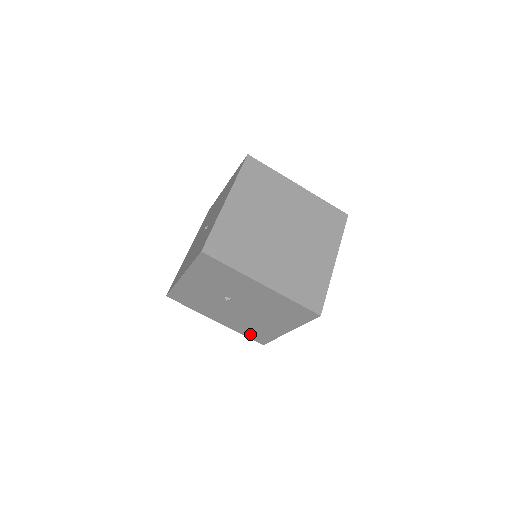
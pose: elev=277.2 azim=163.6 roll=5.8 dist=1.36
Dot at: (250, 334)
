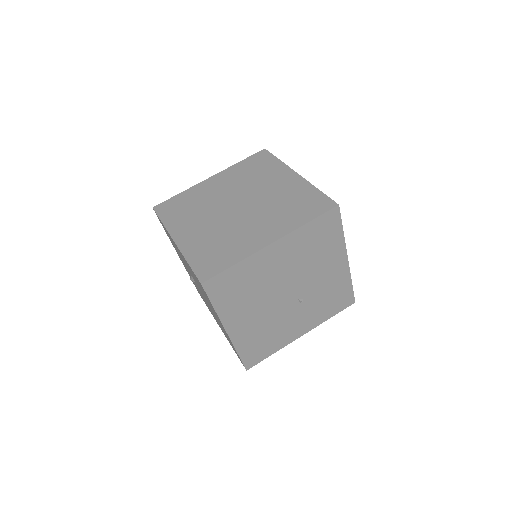
Dot at: occluded
